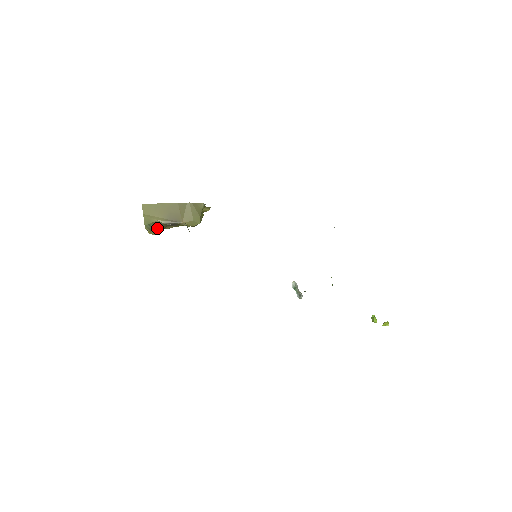
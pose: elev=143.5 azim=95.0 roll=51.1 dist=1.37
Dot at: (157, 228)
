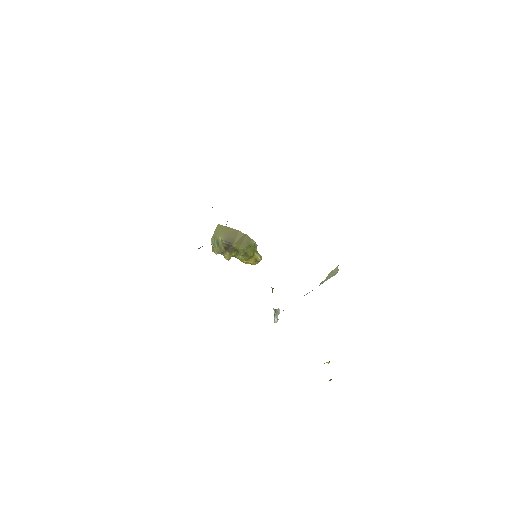
Dot at: (218, 246)
